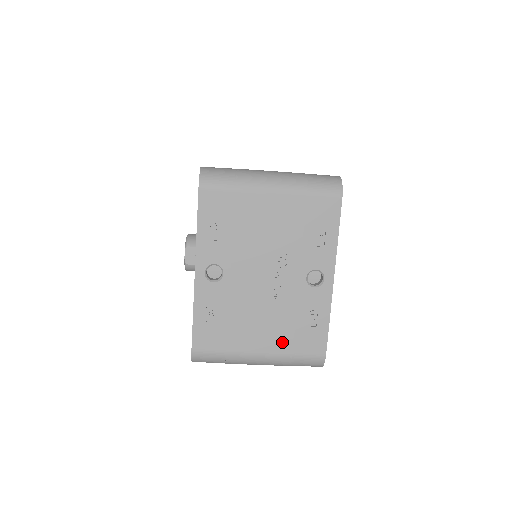
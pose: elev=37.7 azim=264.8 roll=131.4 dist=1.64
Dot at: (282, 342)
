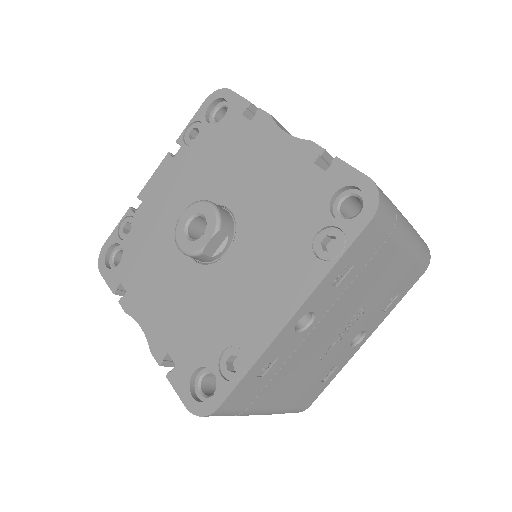
Dot at: (294, 397)
